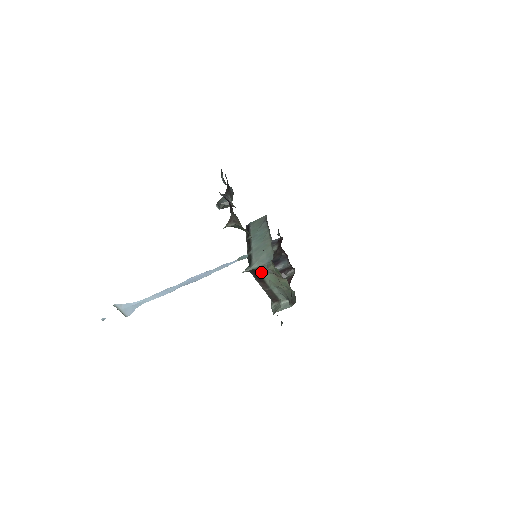
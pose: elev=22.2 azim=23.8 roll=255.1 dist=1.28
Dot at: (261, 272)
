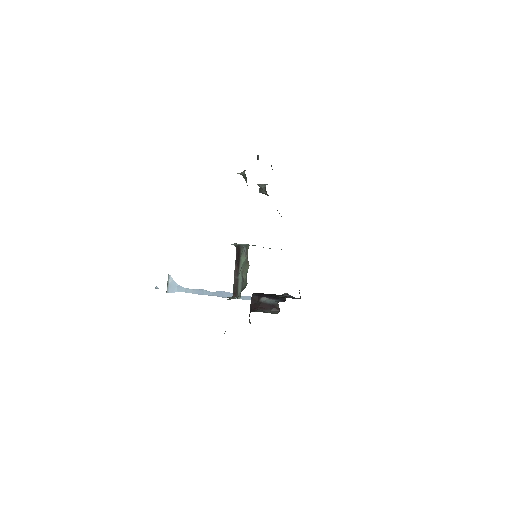
Dot at: (242, 252)
